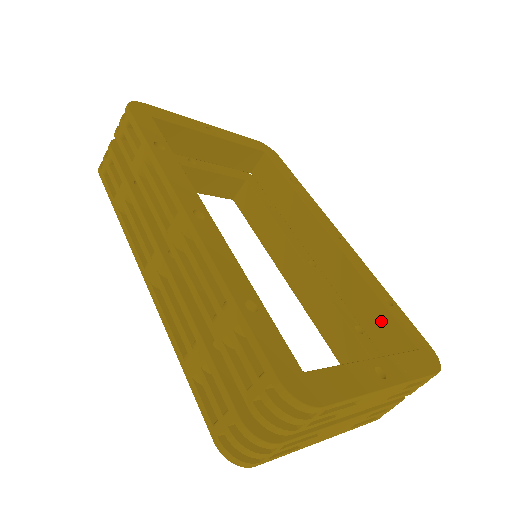
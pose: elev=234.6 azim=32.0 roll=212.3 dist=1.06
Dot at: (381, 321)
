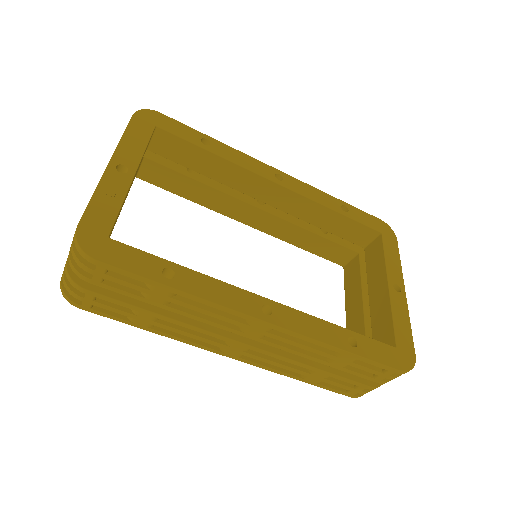
Dot at: (348, 227)
